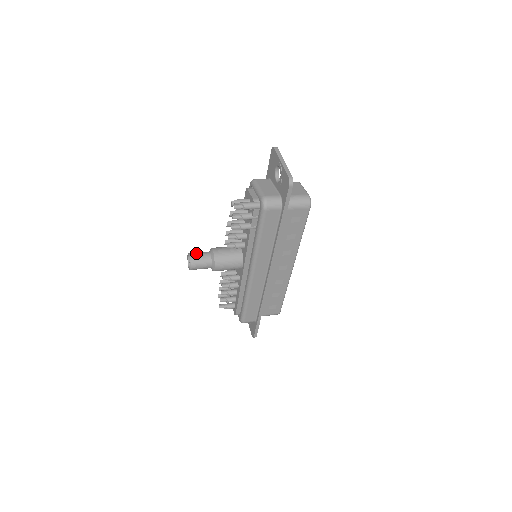
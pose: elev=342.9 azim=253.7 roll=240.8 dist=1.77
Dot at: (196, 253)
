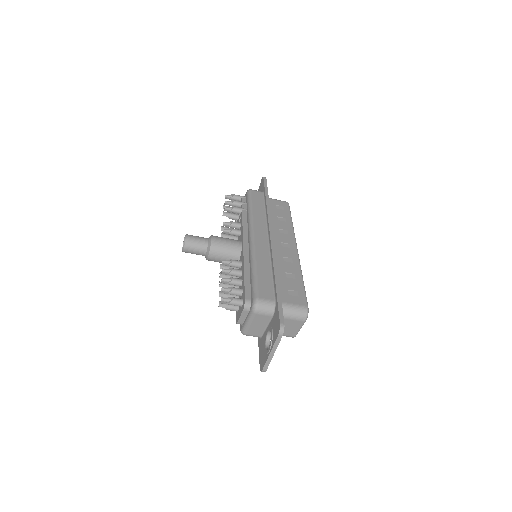
Dot at: occluded
